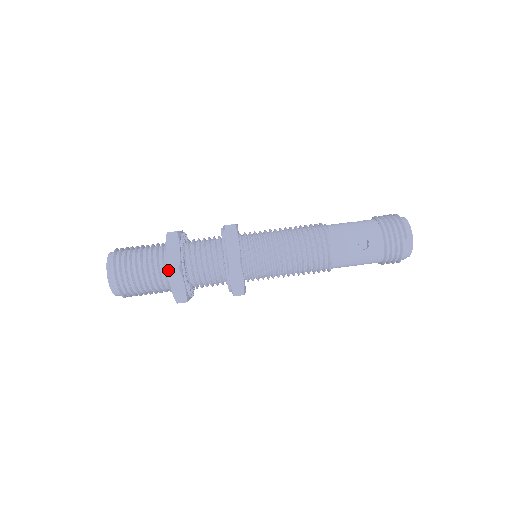
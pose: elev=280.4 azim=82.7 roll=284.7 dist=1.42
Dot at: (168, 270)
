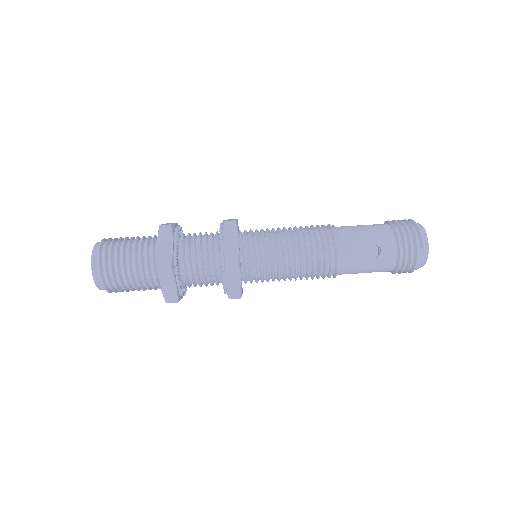
Dot at: (158, 267)
